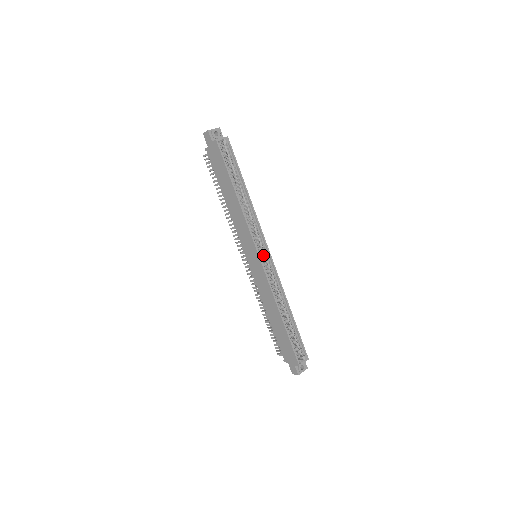
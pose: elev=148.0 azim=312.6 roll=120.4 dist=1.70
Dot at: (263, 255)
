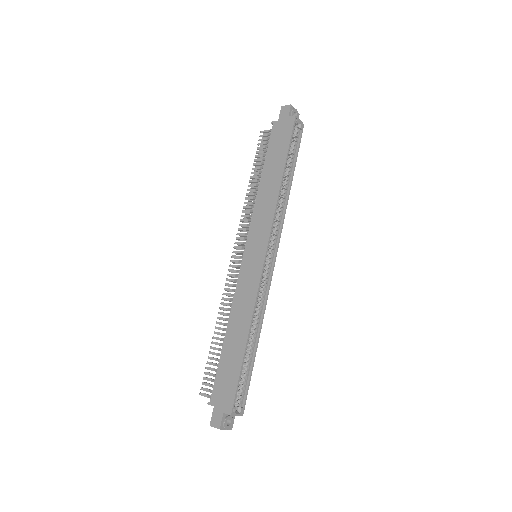
Dot at: (267, 257)
